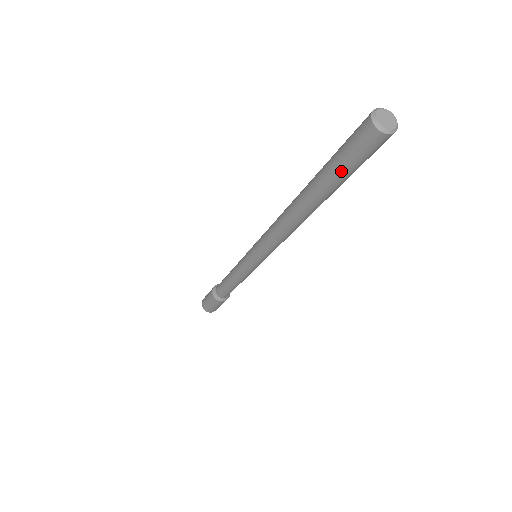
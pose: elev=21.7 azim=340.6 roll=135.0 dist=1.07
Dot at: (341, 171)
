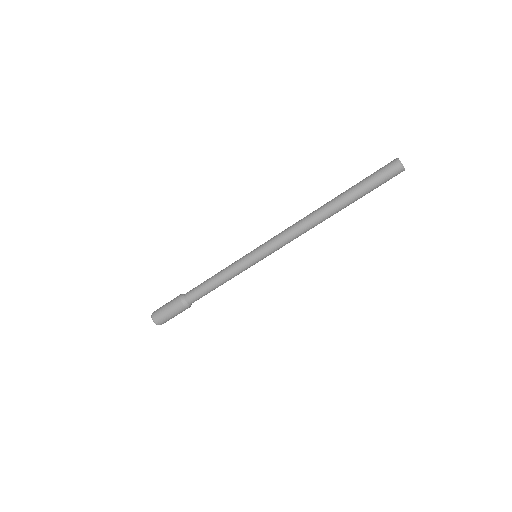
Dot at: (369, 186)
